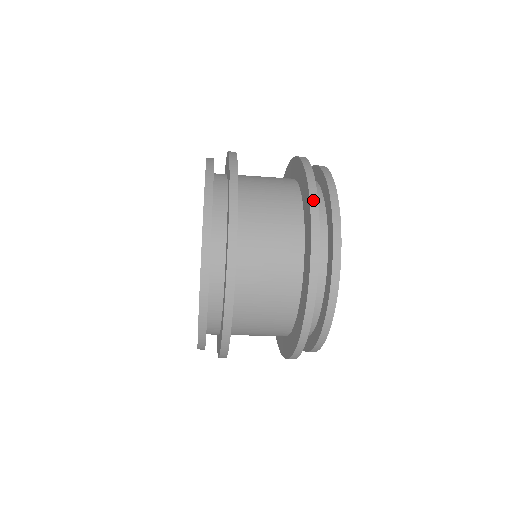
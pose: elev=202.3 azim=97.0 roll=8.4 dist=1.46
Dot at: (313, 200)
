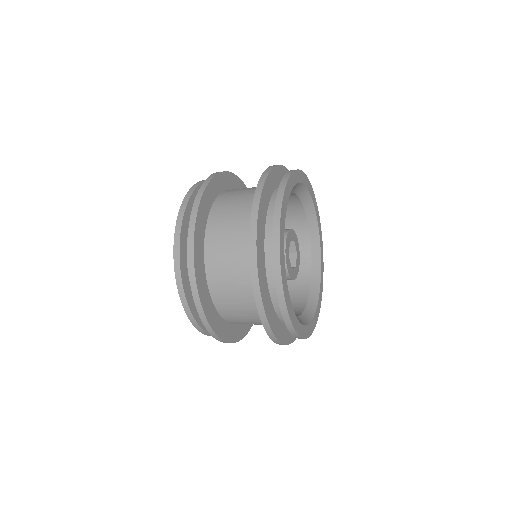
Dot at: (258, 190)
